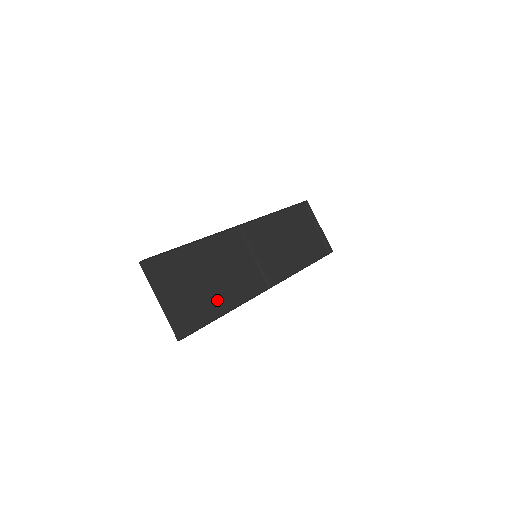
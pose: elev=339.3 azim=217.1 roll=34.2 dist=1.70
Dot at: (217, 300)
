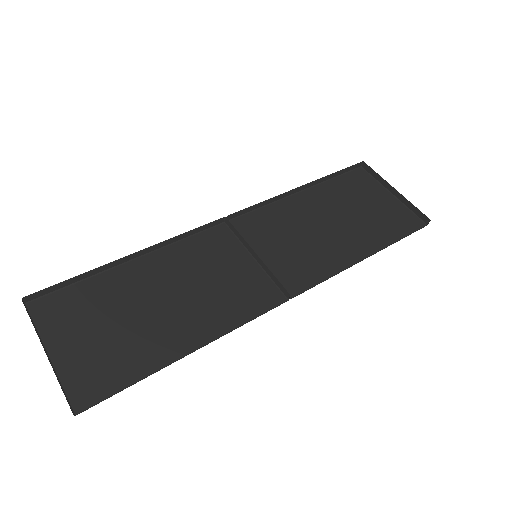
Dot at: (171, 336)
